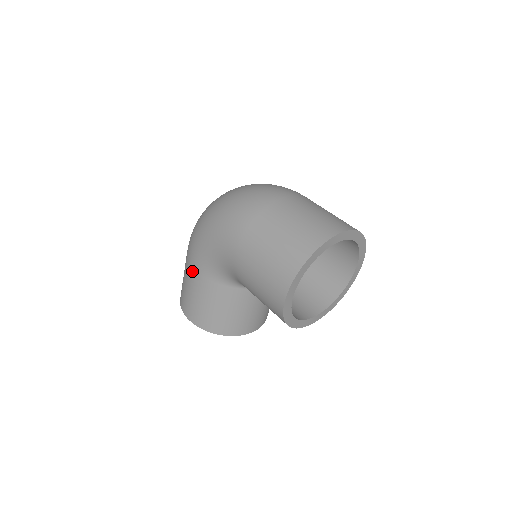
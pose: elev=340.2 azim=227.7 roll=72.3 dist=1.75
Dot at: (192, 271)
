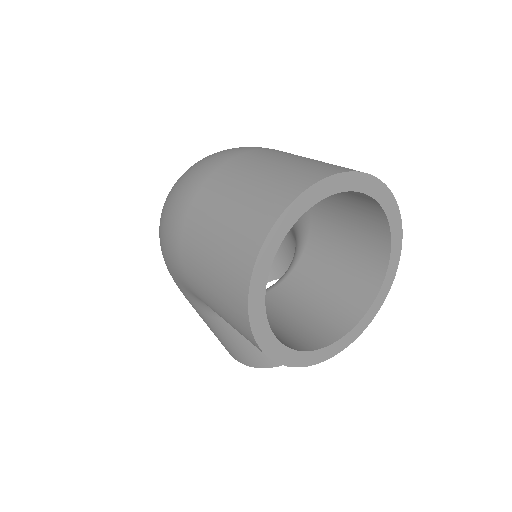
Dot at: occluded
